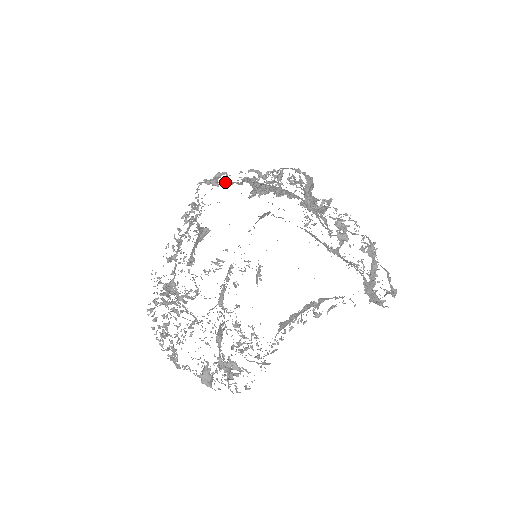
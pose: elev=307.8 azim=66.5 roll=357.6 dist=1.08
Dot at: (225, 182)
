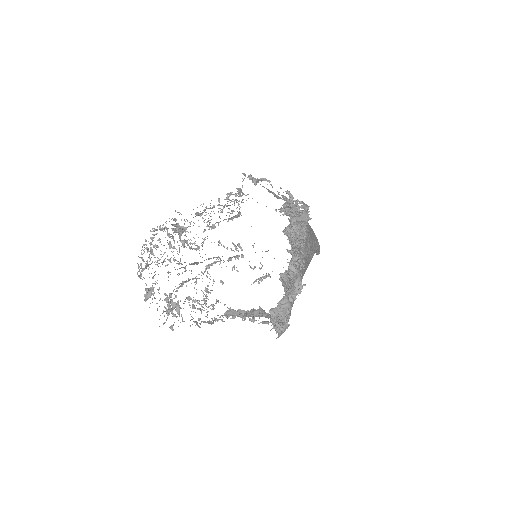
Dot at: occluded
